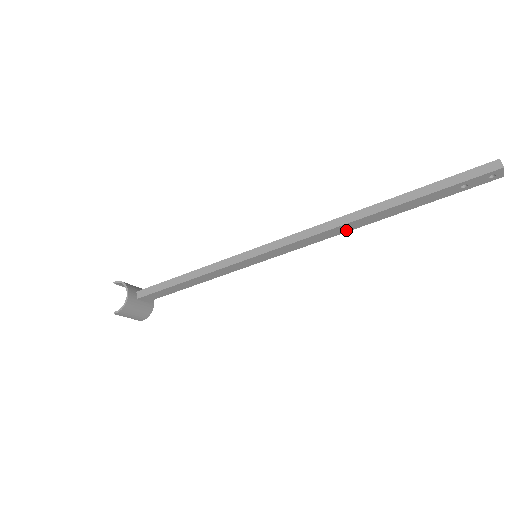
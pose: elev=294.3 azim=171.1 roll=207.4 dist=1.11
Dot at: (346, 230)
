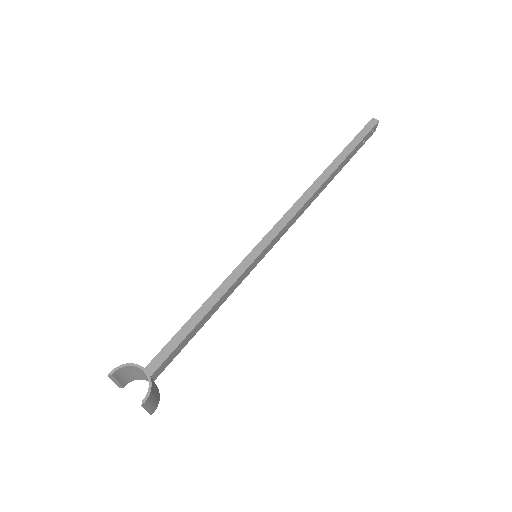
Dot at: (312, 201)
